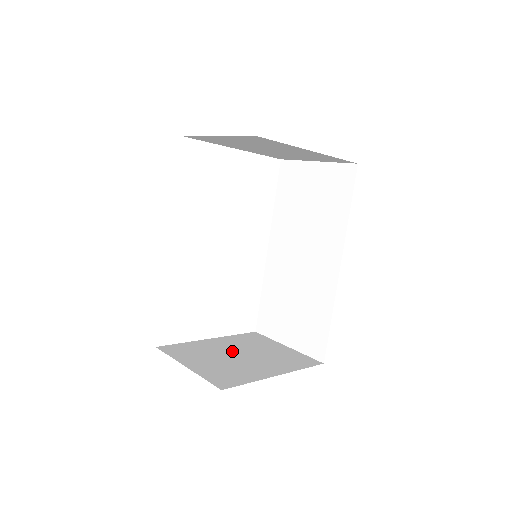
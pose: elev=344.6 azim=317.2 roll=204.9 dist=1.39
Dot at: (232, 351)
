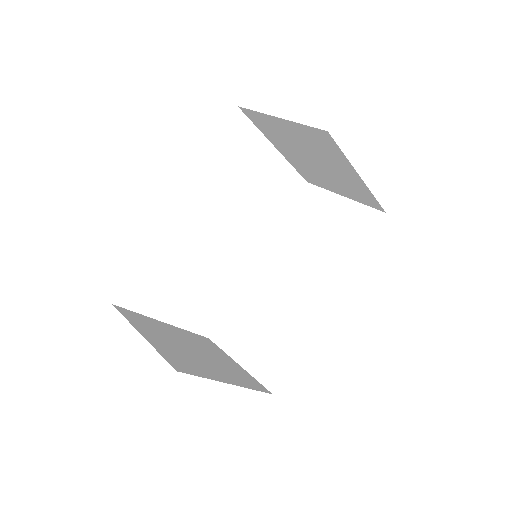
Dot at: (187, 343)
